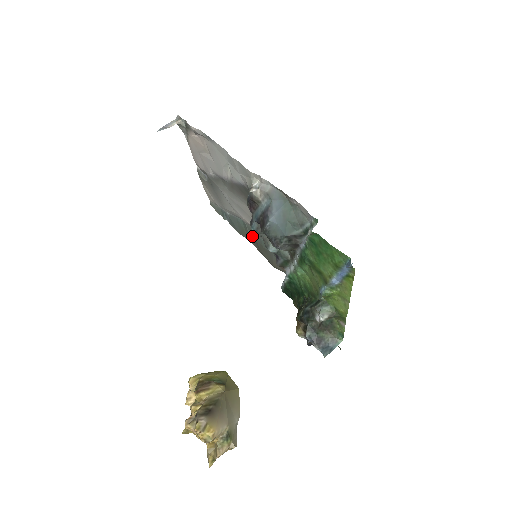
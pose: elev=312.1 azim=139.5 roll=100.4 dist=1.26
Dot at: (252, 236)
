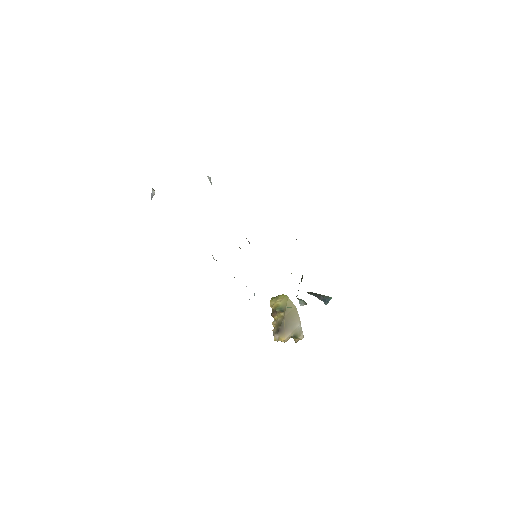
Dot at: occluded
